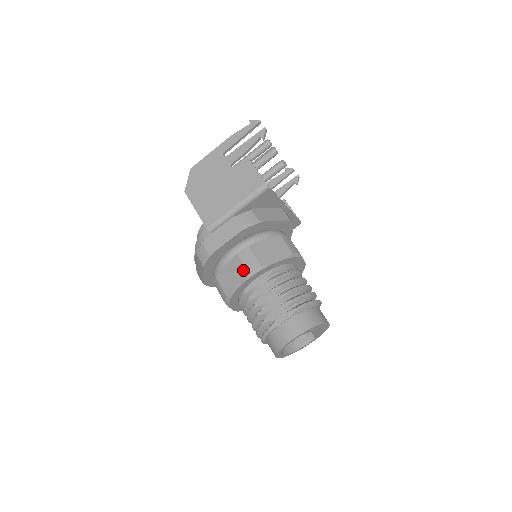
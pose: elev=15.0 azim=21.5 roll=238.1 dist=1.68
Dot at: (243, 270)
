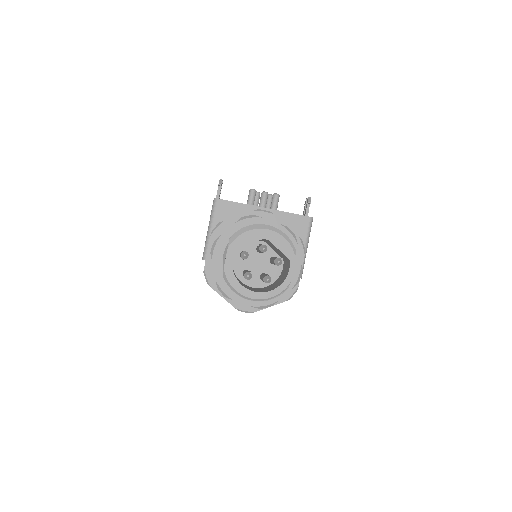
Dot at: occluded
